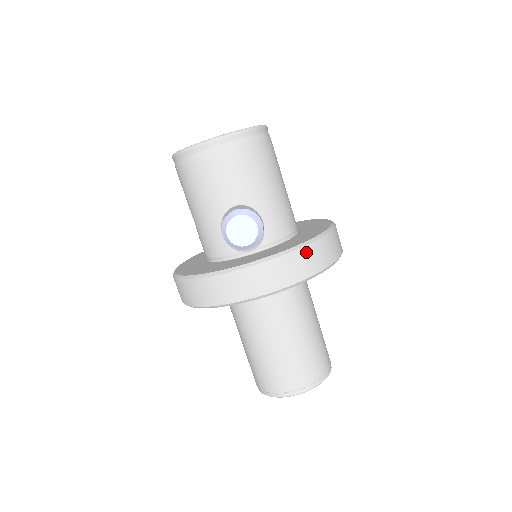
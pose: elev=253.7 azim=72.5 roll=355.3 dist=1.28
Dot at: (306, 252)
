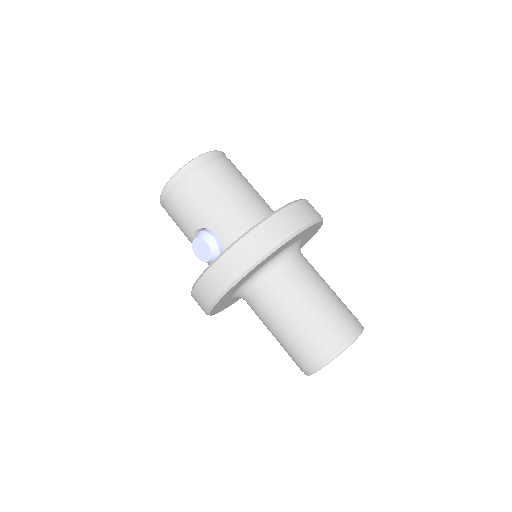
Dot at: (232, 253)
